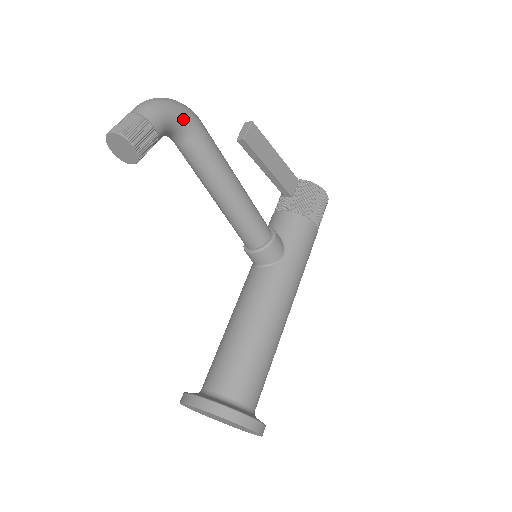
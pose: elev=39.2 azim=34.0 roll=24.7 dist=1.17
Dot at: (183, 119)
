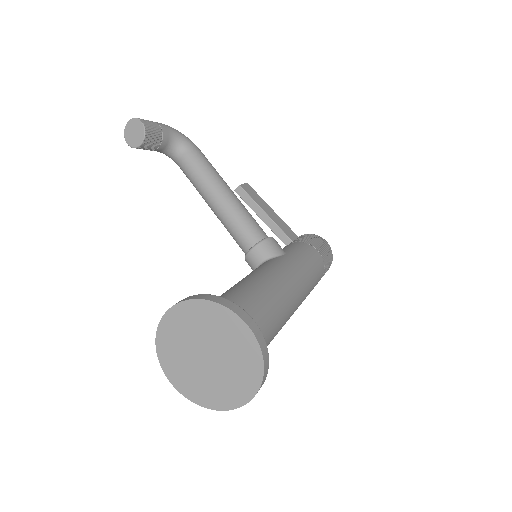
Dot at: (184, 138)
